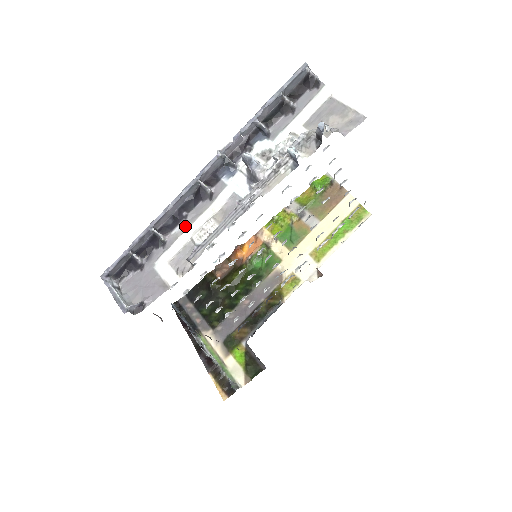
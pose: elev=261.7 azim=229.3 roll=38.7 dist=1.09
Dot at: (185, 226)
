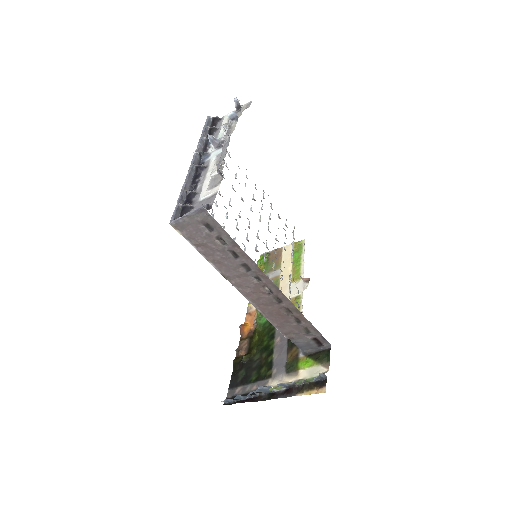
Dot at: (202, 182)
